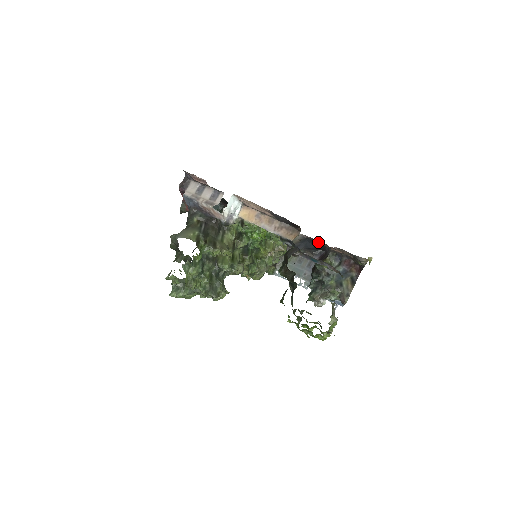
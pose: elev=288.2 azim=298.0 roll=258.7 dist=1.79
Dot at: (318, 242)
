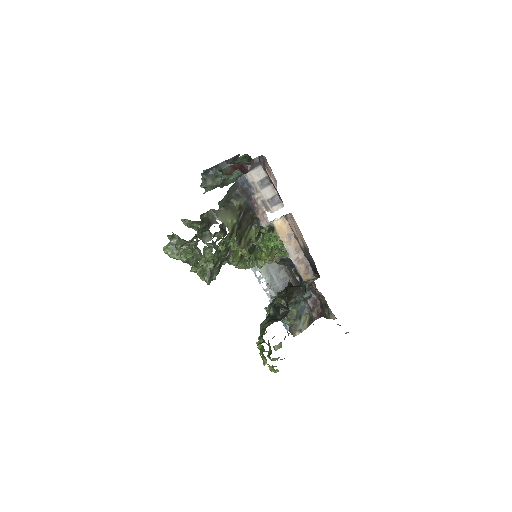
Dot at: occluded
